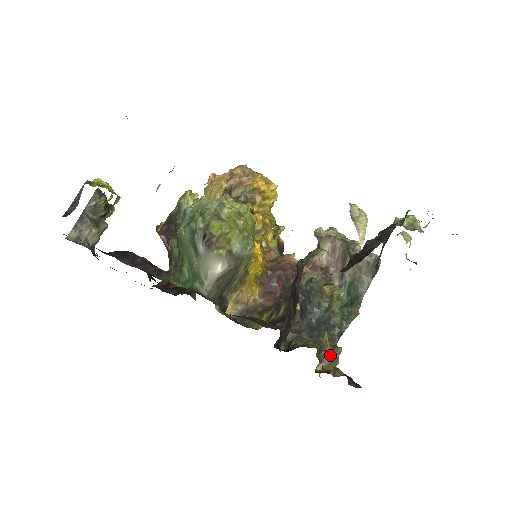
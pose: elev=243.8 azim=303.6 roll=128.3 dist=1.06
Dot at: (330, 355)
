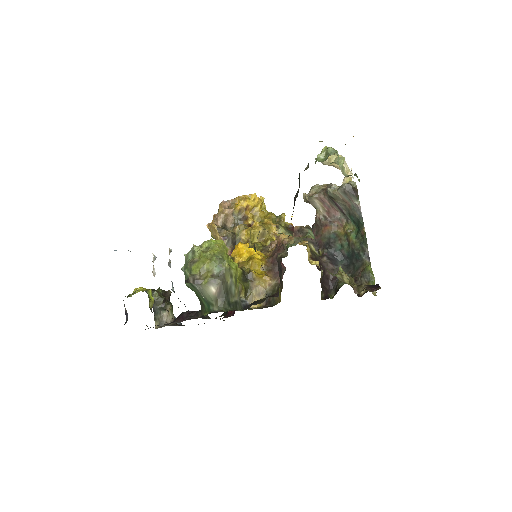
Dot at: (364, 277)
